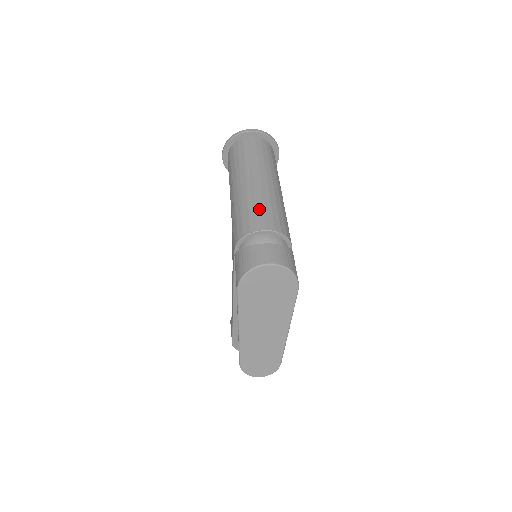
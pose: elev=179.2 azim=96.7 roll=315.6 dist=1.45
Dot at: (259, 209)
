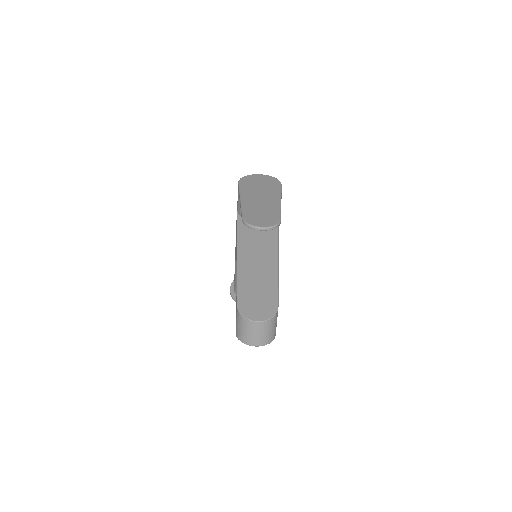
Dot at: occluded
